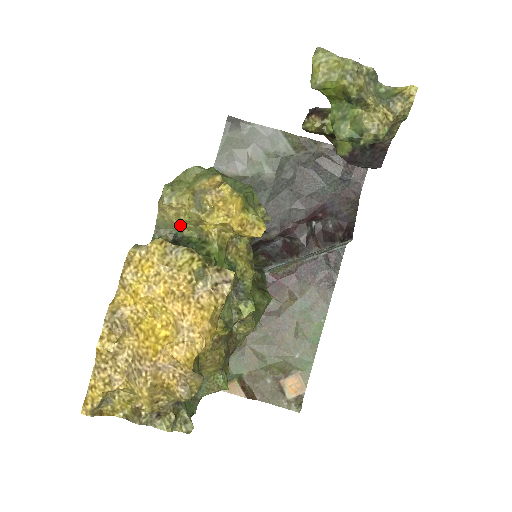
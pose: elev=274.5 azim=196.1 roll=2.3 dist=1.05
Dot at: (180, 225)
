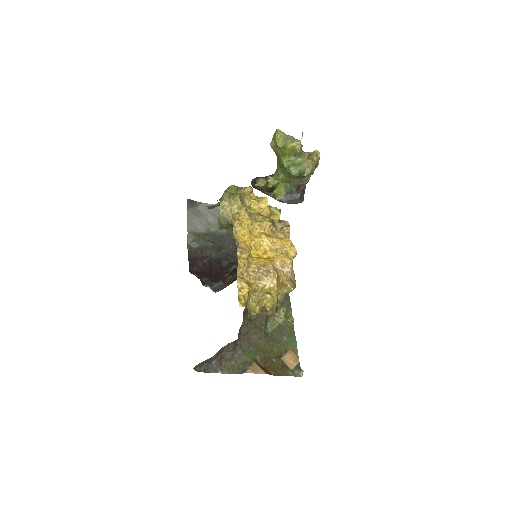
Dot at: occluded
